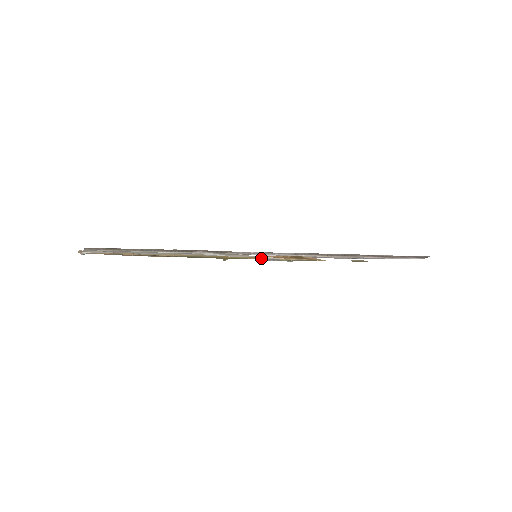
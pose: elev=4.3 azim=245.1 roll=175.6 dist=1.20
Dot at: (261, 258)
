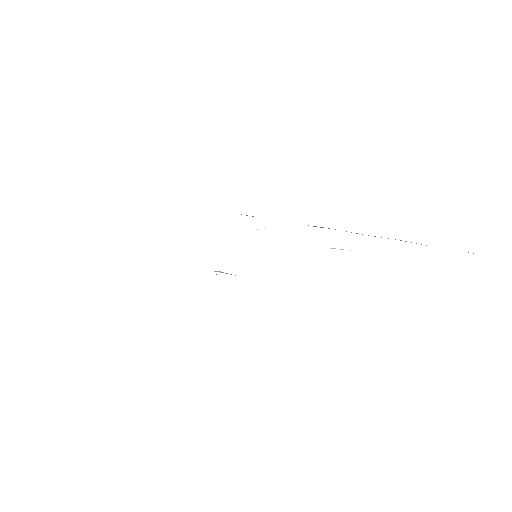
Dot at: occluded
